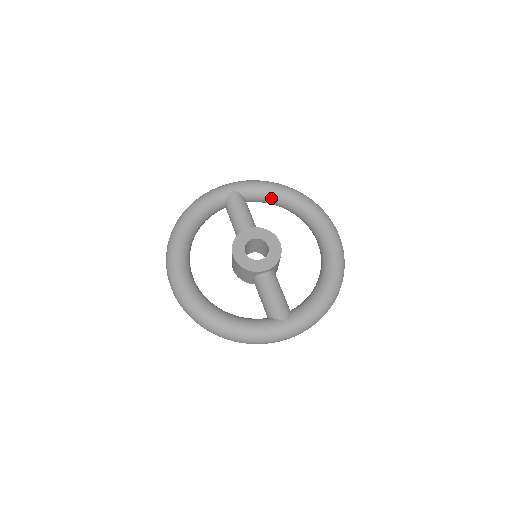
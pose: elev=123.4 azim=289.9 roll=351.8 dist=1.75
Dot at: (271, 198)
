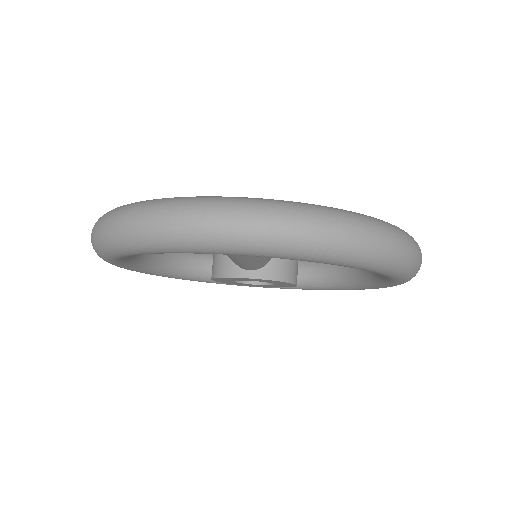
Dot at: (318, 264)
